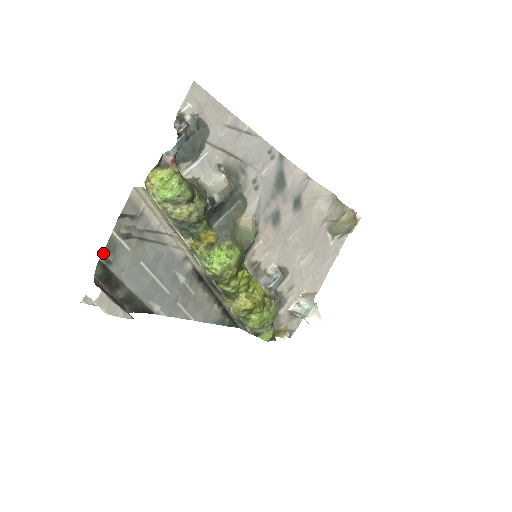
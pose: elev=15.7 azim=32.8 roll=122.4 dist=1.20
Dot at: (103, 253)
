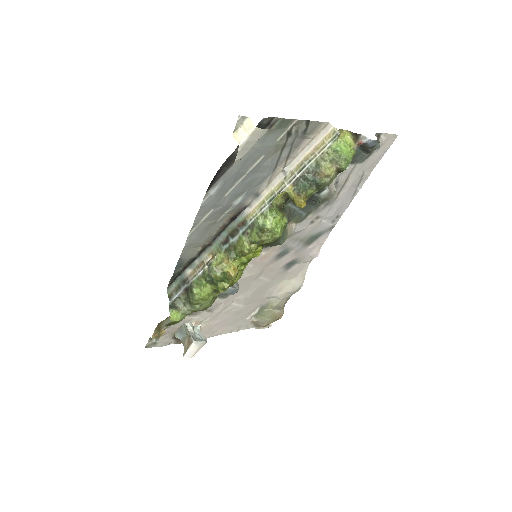
Dot at: (280, 118)
